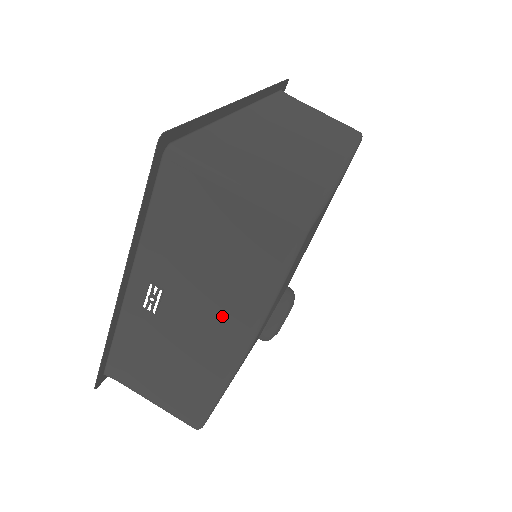
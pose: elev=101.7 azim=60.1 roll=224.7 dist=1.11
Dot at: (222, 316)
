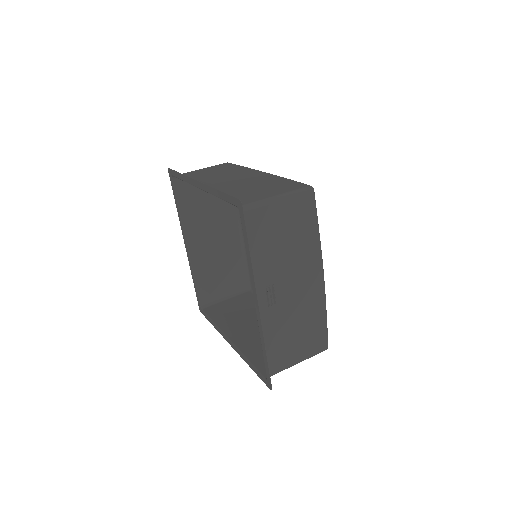
Dot at: (305, 267)
